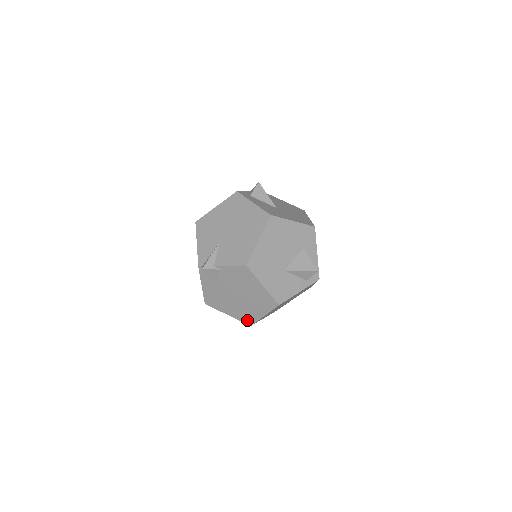
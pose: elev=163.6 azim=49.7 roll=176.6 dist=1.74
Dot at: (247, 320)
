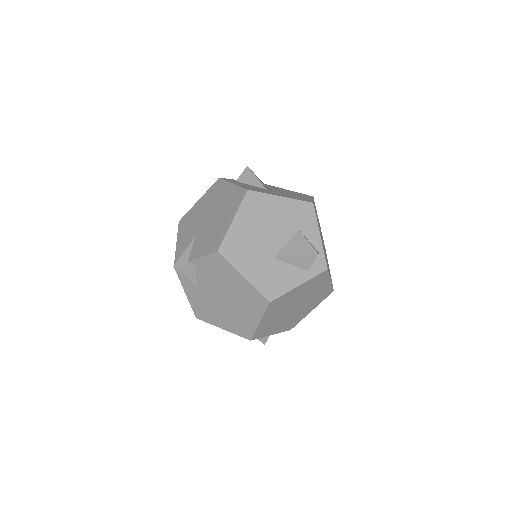
Dot at: (244, 333)
